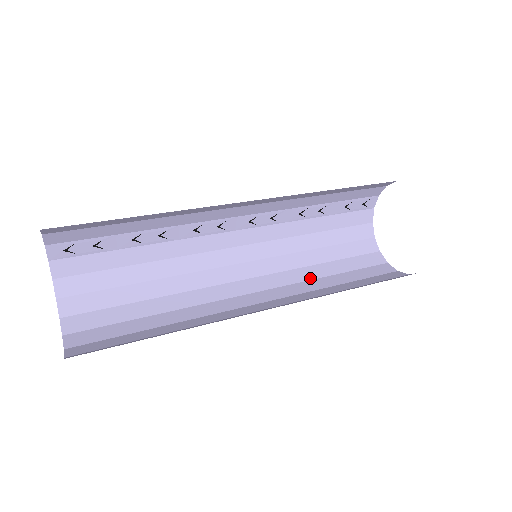
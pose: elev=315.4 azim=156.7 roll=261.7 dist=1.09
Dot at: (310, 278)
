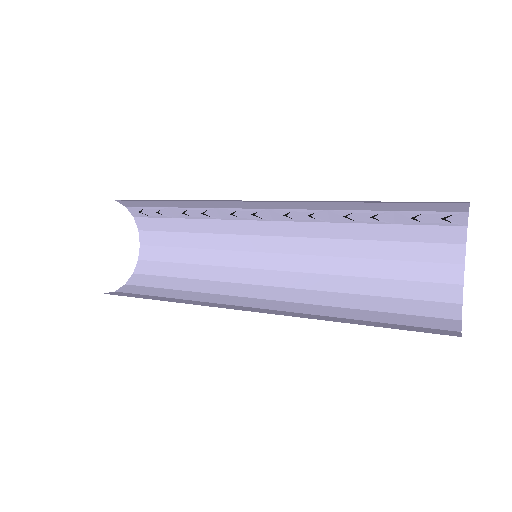
Dot at: (342, 290)
